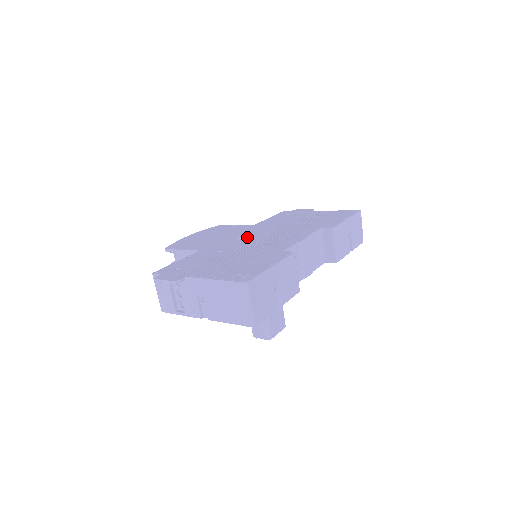
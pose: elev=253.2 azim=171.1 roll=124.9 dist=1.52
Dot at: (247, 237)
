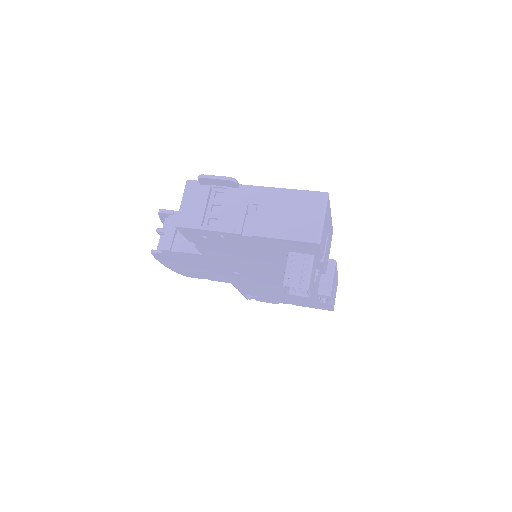
Dot at: occluded
